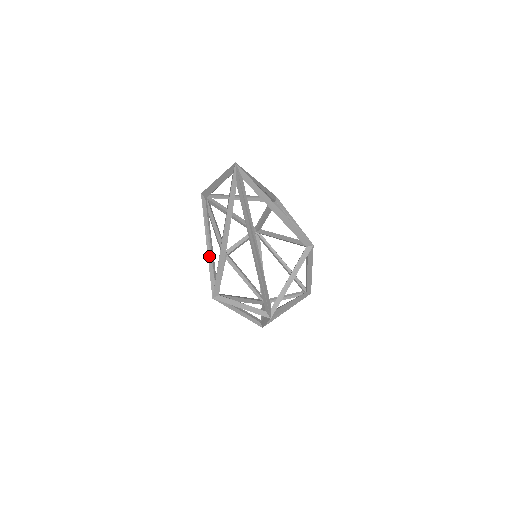
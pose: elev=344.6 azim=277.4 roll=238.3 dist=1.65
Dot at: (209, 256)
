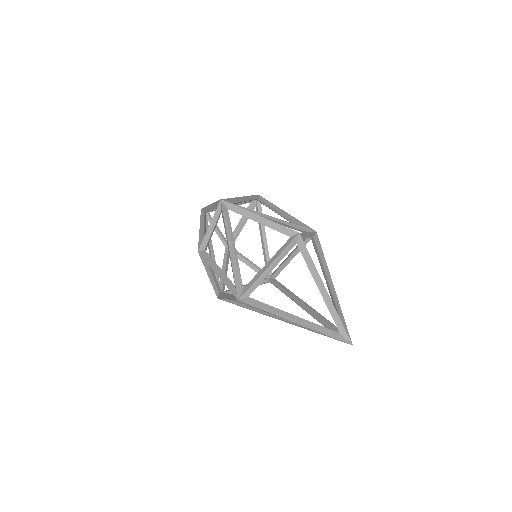
Dot at: occluded
